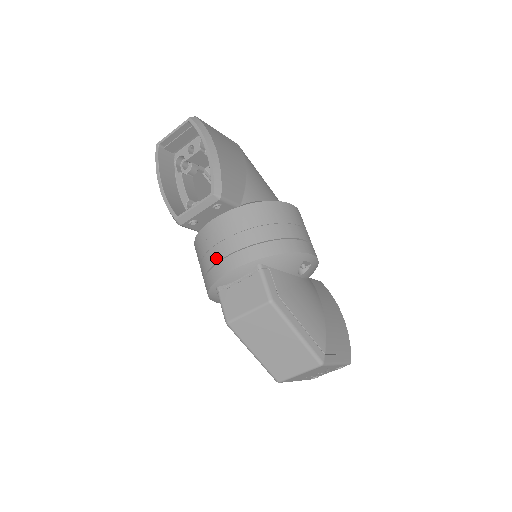
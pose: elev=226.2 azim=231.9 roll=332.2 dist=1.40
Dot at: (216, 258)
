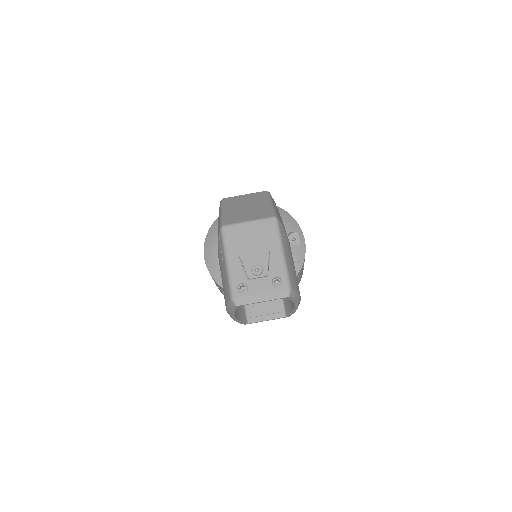
Dot at: occluded
